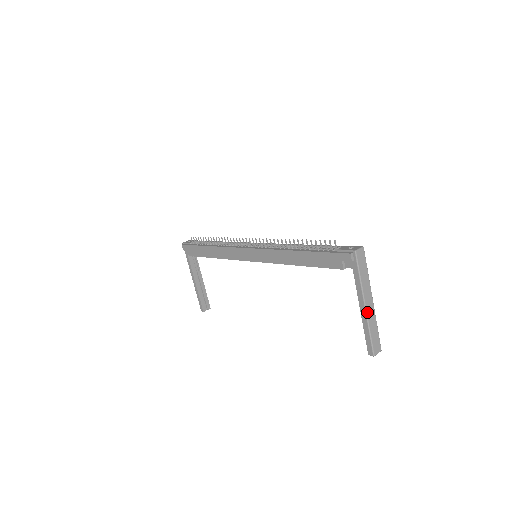
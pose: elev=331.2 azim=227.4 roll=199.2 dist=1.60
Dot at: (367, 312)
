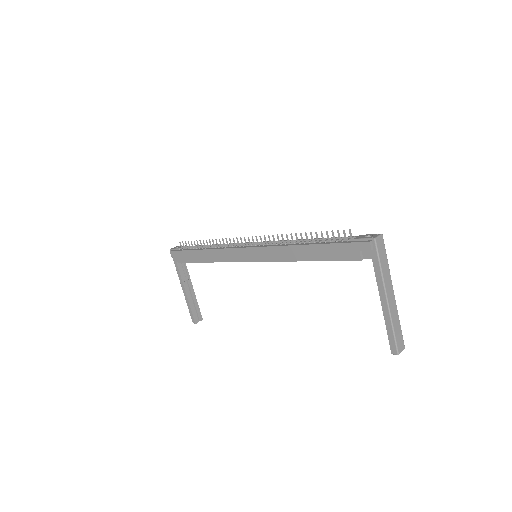
Dot at: (389, 306)
